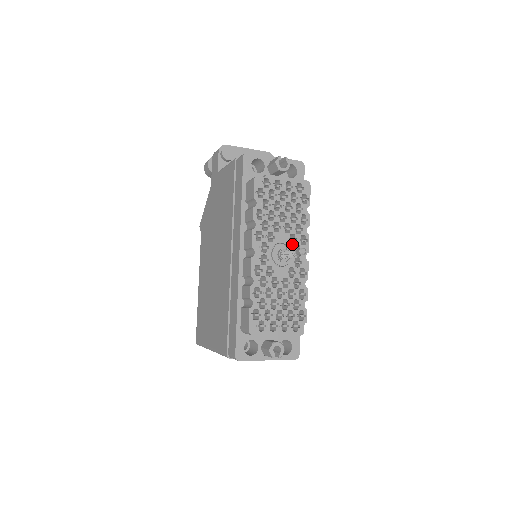
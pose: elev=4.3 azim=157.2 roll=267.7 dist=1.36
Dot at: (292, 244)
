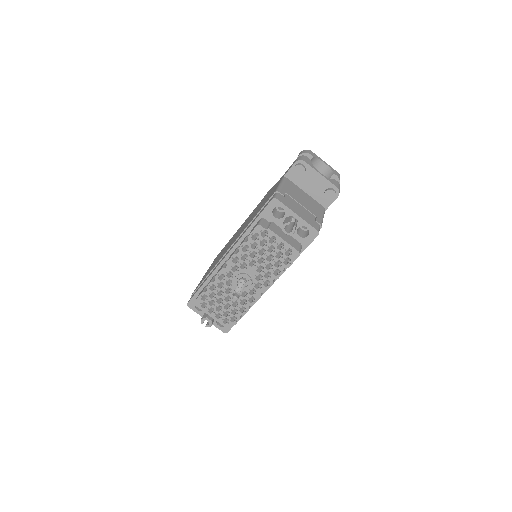
Dot at: (257, 280)
